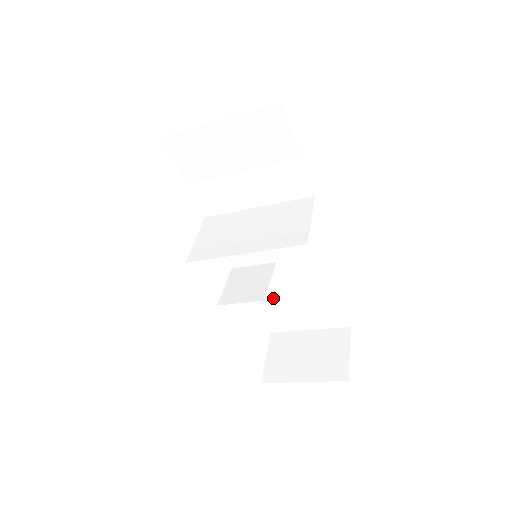
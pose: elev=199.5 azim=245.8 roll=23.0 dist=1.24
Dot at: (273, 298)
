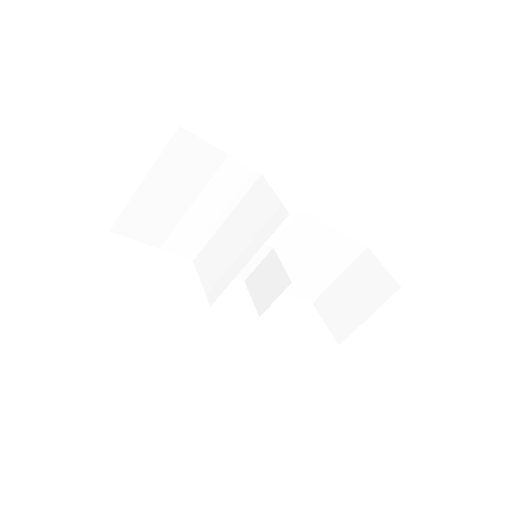
Dot at: (293, 276)
